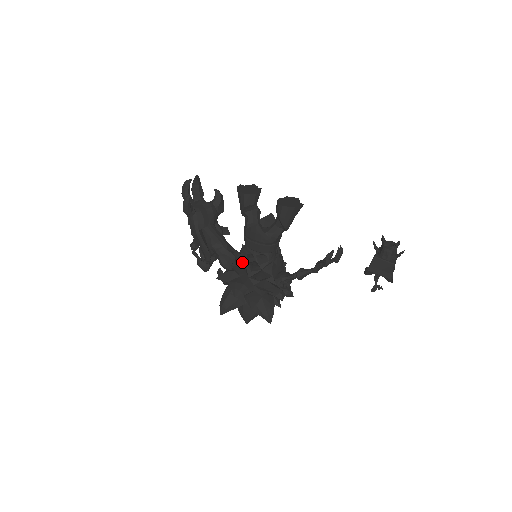
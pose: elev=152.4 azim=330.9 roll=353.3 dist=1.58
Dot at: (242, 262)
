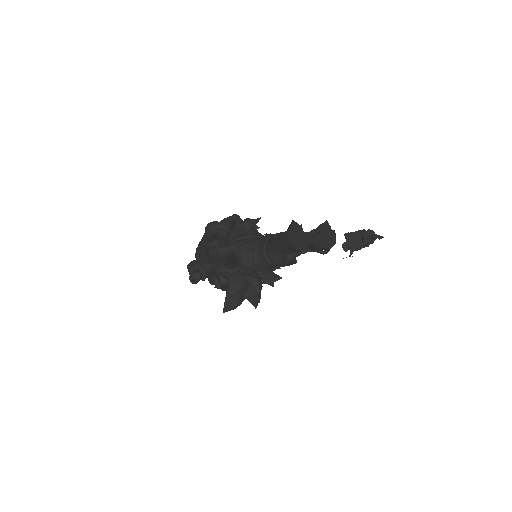
Dot at: (258, 278)
